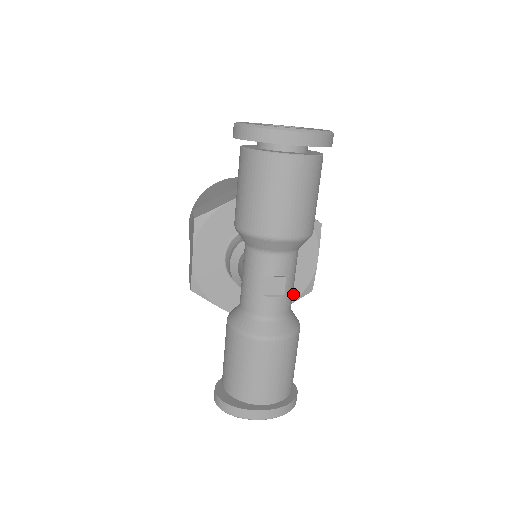
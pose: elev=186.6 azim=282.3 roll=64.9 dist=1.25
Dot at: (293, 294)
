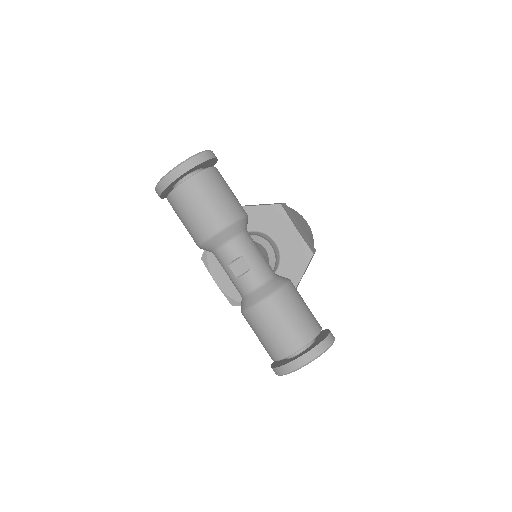
Dot at: (299, 265)
